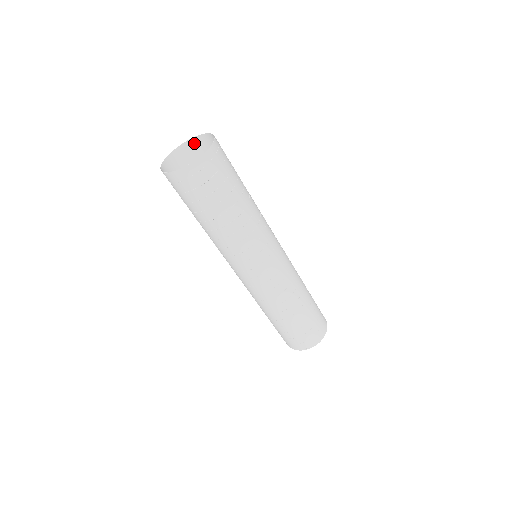
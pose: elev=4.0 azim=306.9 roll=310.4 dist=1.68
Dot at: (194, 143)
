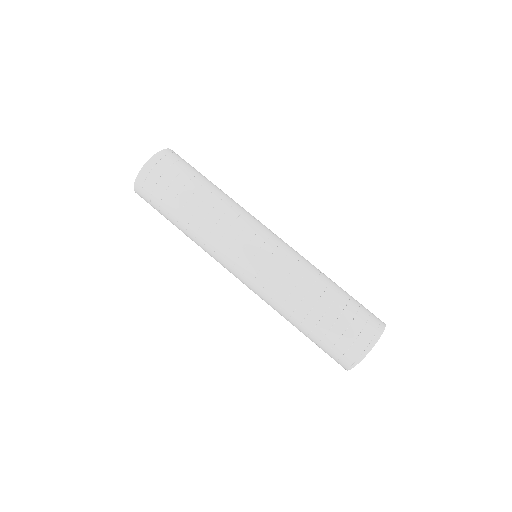
Dot at: occluded
